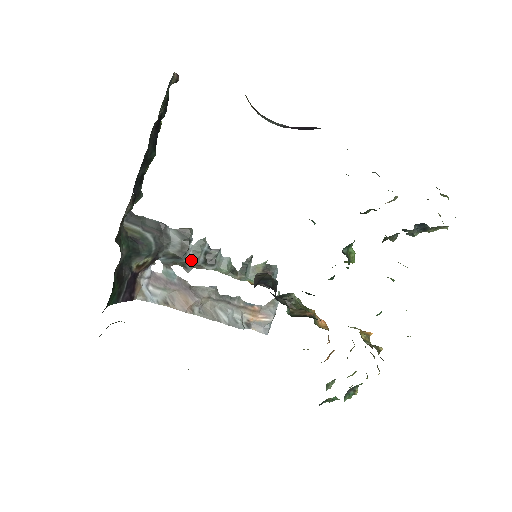
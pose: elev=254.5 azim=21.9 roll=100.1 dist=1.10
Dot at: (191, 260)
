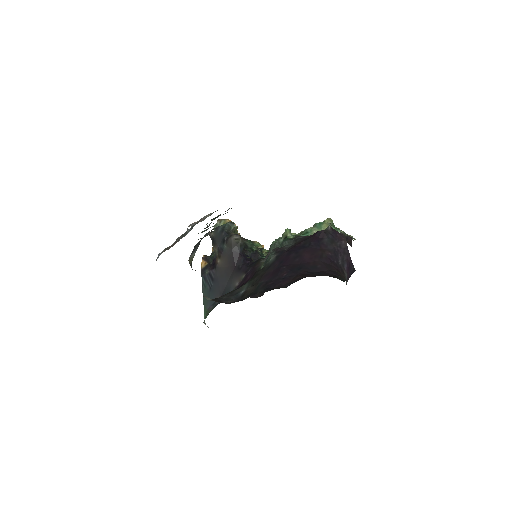
Dot at: occluded
